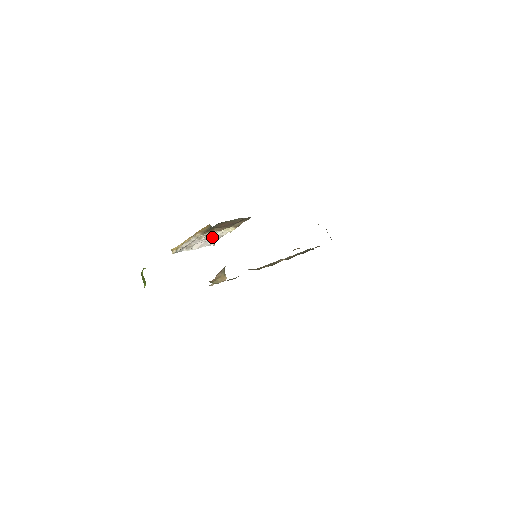
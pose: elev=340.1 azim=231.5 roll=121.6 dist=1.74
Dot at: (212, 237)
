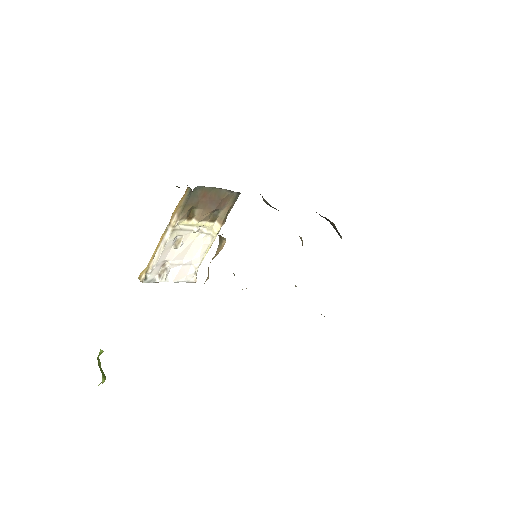
Dot at: (192, 251)
